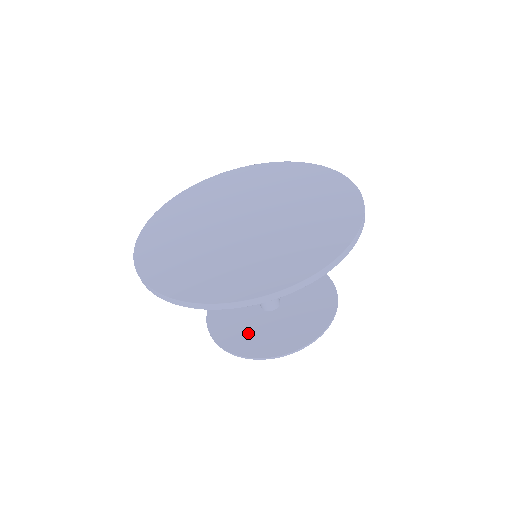
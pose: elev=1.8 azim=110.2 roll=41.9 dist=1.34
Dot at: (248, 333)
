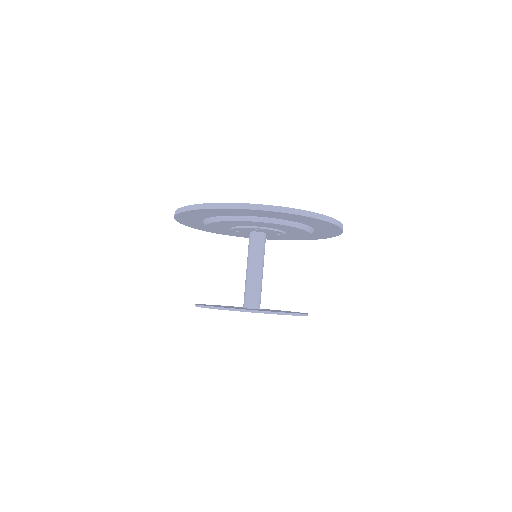
Dot at: occluded
